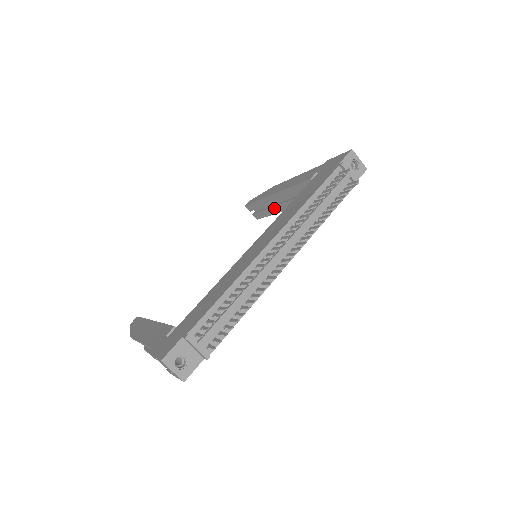
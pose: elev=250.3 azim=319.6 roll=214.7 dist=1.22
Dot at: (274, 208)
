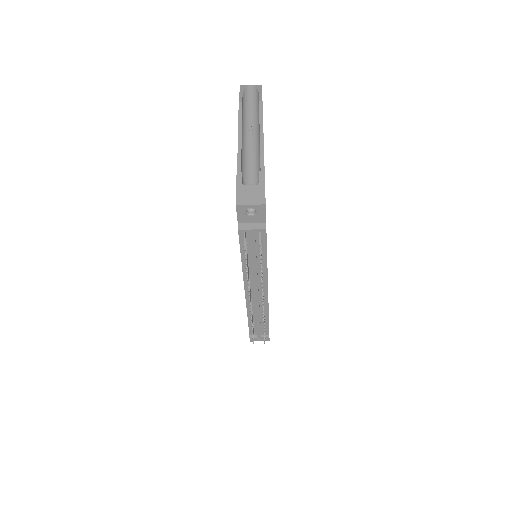
Dot at: occluded
